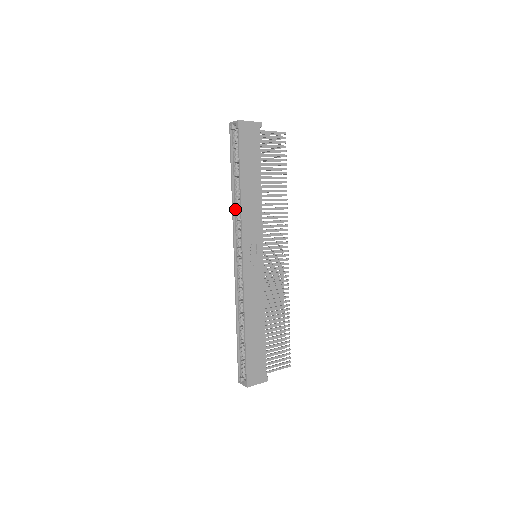
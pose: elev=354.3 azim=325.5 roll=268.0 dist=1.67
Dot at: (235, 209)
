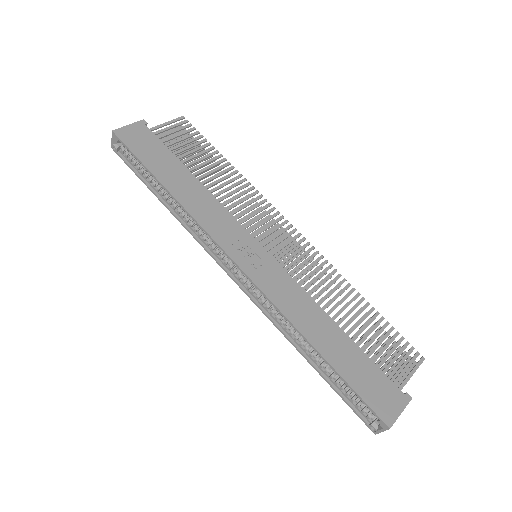
Dot at: (187, 224)
